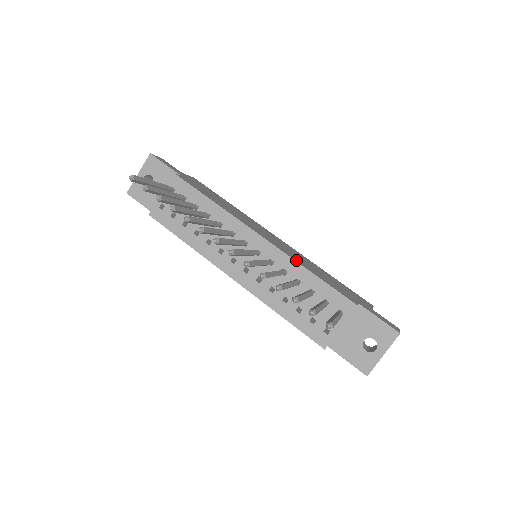
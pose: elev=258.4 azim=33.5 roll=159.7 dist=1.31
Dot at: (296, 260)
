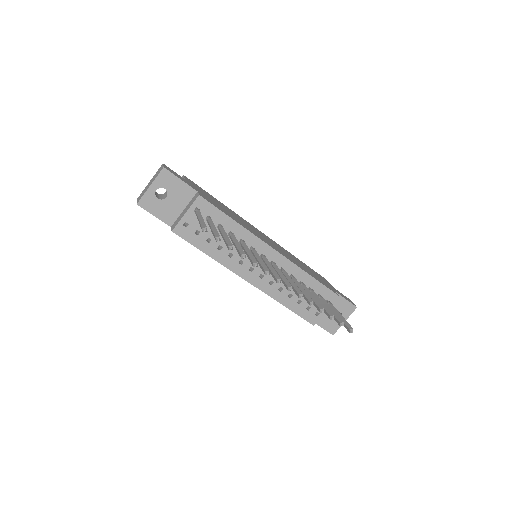
Dot at: (299, 266)
